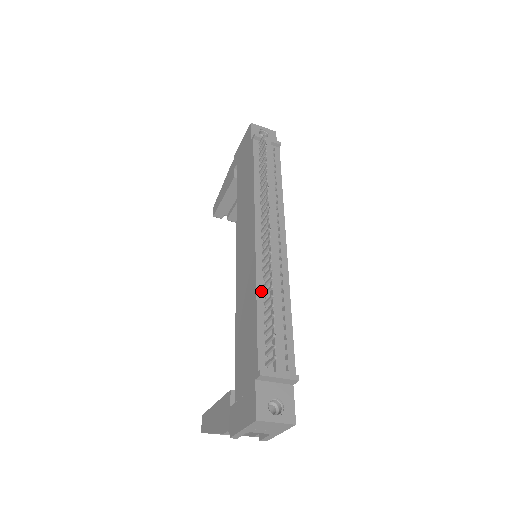
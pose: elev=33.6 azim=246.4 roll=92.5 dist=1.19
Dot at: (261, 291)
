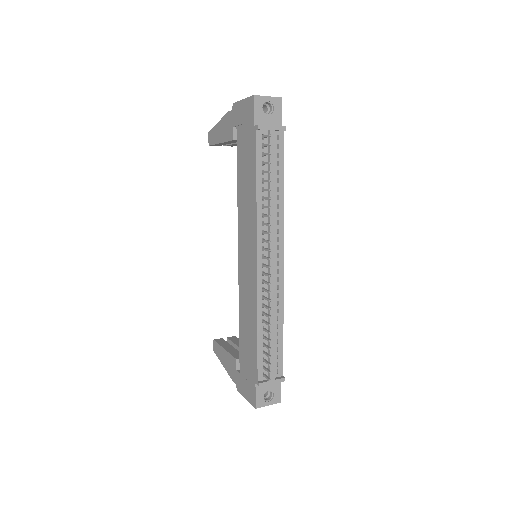
Dot at: (261, 318)
